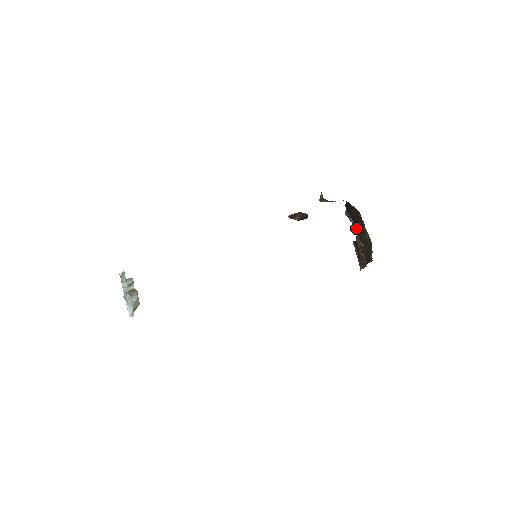
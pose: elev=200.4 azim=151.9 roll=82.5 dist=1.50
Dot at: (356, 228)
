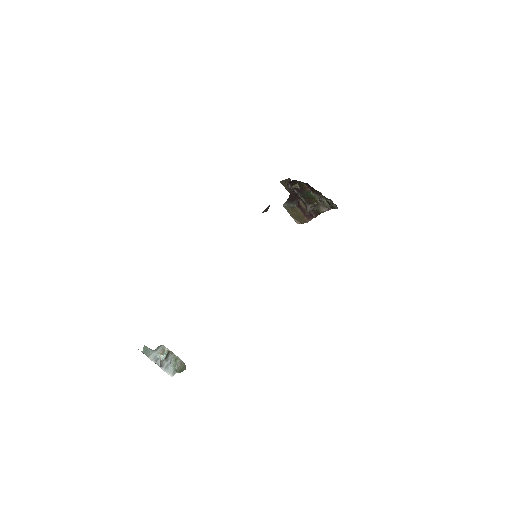
Dot at: (302, 196)
